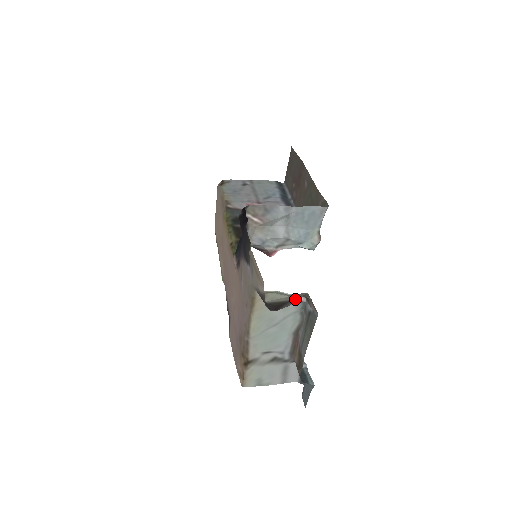
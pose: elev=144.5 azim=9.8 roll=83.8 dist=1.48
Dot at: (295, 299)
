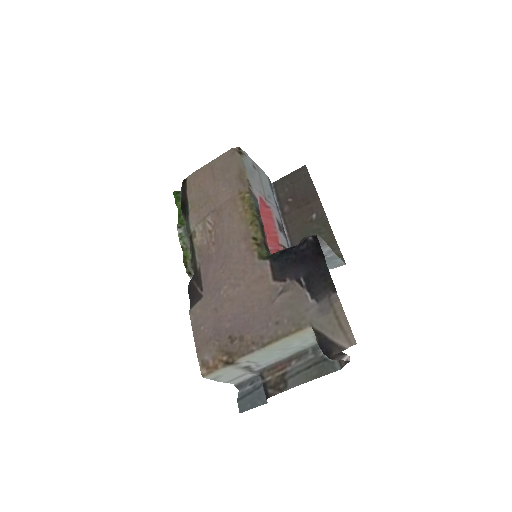
Dot at: (344, 356)
